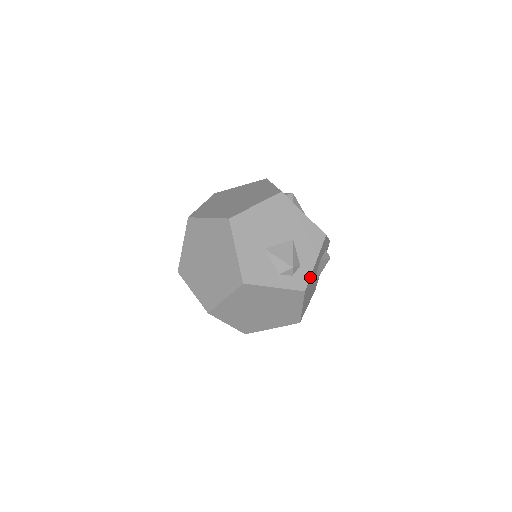
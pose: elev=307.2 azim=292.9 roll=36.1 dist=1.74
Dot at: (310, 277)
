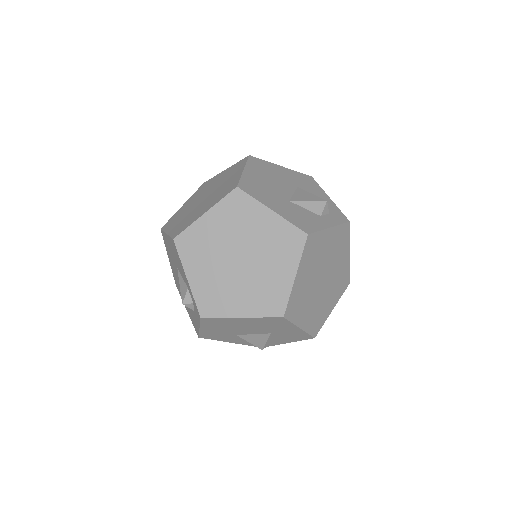
Dot at: (339, 211)
